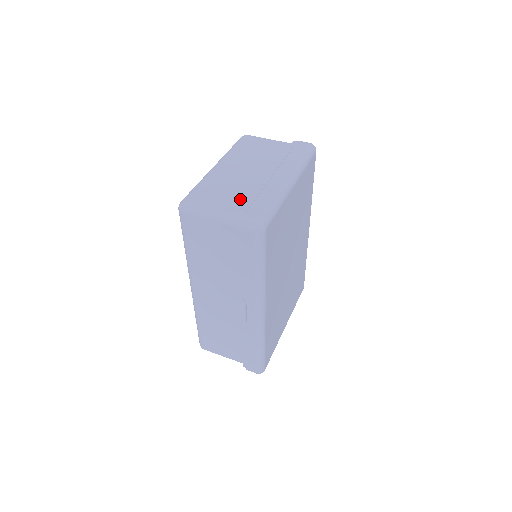
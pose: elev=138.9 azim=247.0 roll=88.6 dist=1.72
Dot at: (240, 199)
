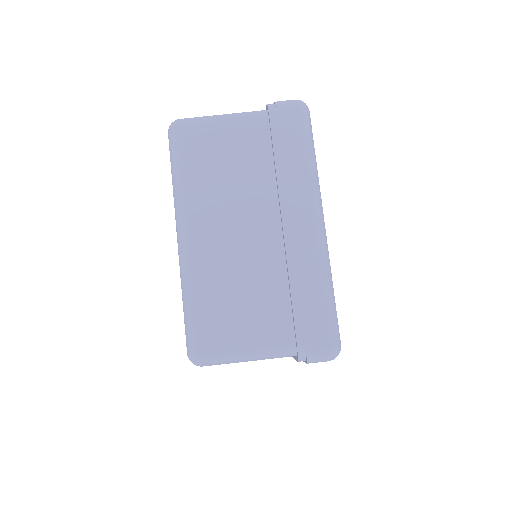
Dot at: (274, 308)
